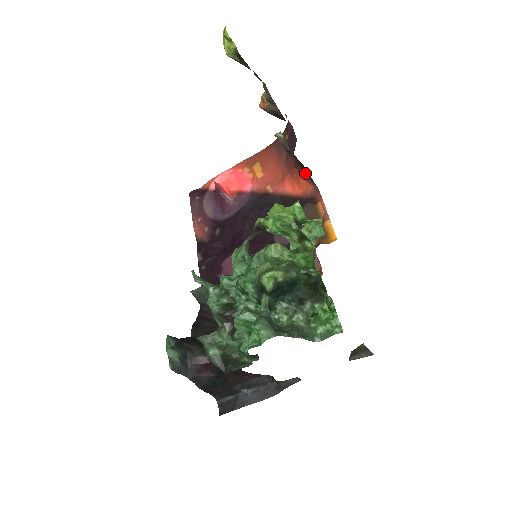
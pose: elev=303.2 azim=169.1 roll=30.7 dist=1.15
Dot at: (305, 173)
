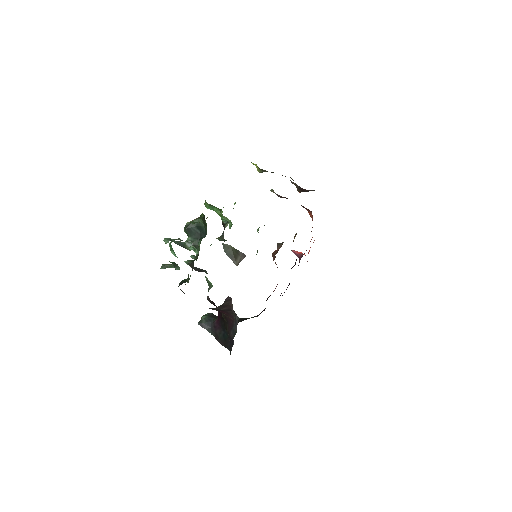
Dot at: occluded
